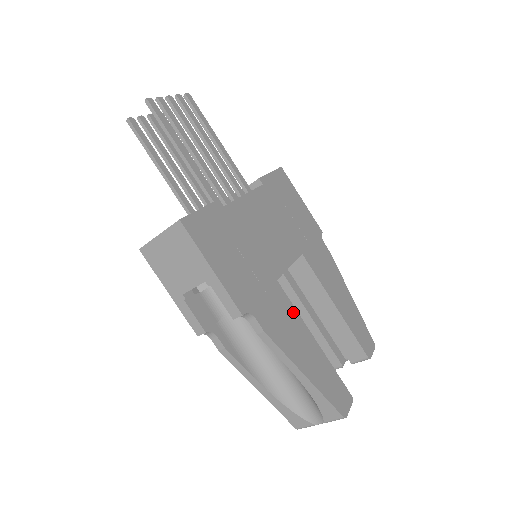
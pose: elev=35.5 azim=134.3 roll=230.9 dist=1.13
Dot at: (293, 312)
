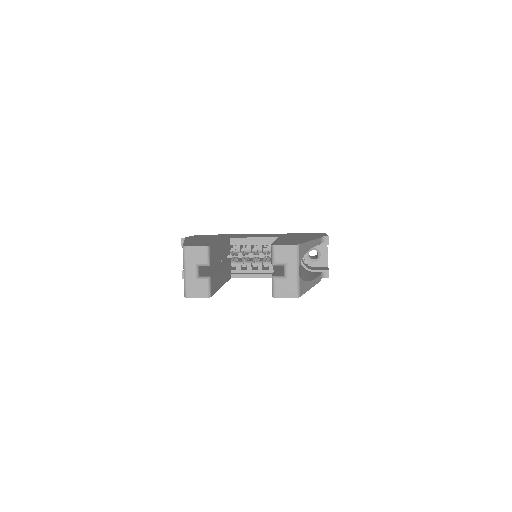
Dot at: (221, 239)
